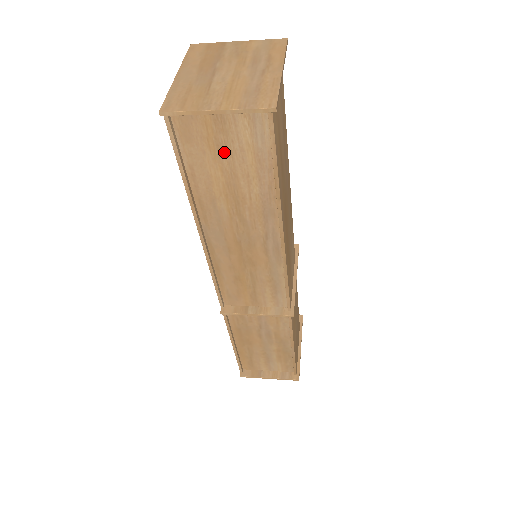
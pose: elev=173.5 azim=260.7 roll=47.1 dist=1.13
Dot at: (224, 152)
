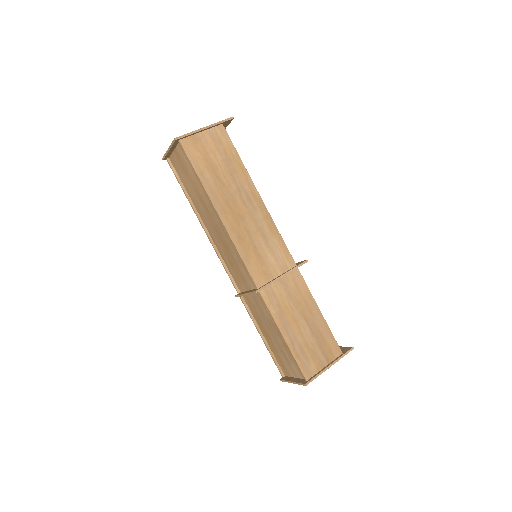
Dot at: (186, 172)
